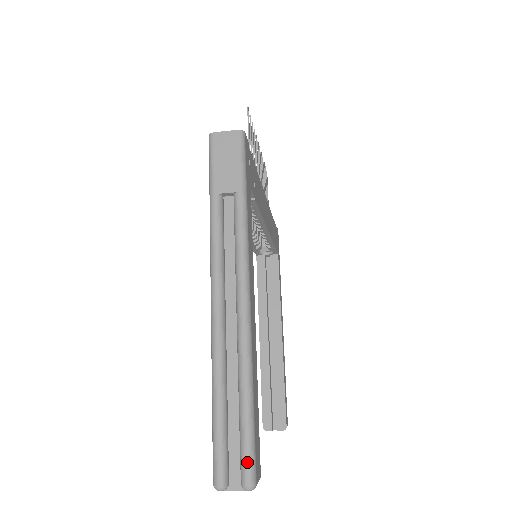
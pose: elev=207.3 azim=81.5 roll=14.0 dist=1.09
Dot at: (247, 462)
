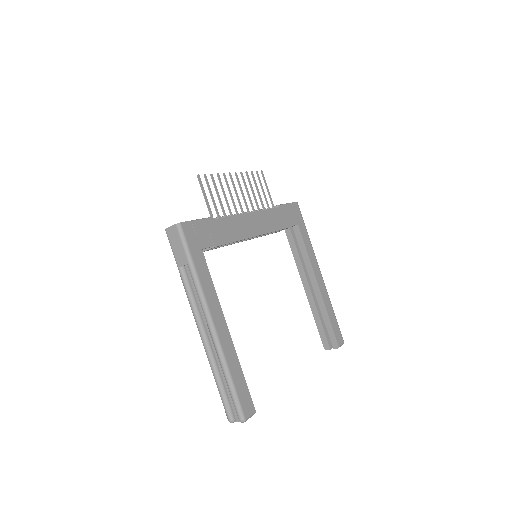
Dot at: (237, 410)
